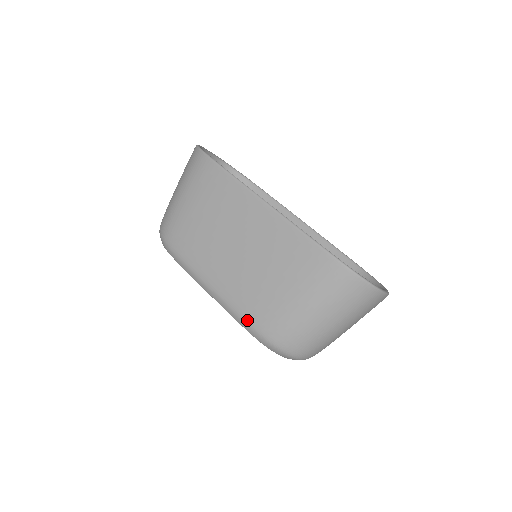
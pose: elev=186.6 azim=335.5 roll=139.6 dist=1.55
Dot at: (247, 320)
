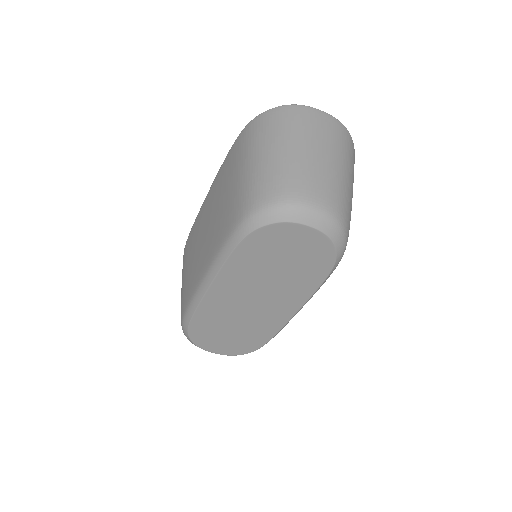
Dot at: (226, 239)
